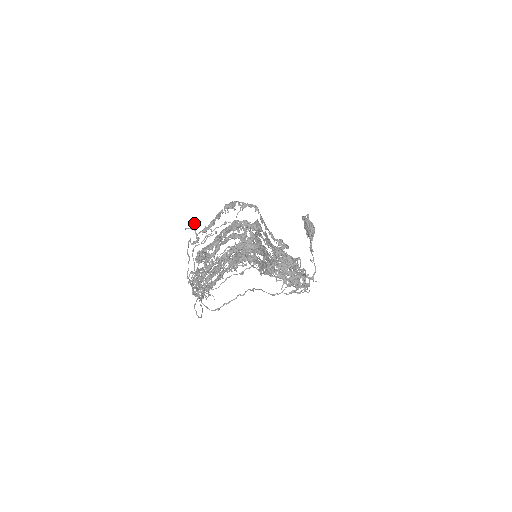
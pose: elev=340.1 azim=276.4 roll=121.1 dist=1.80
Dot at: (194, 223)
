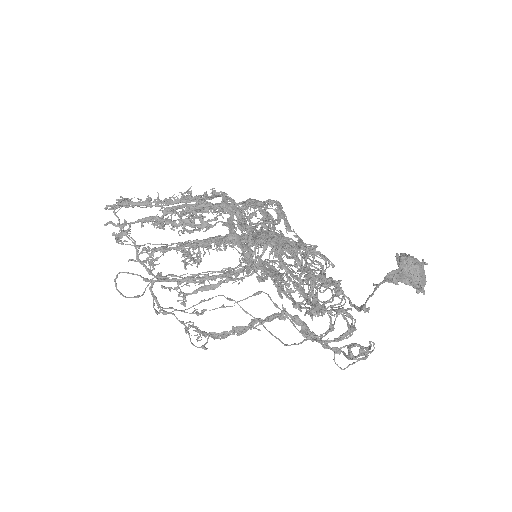
Dot at: occluded
